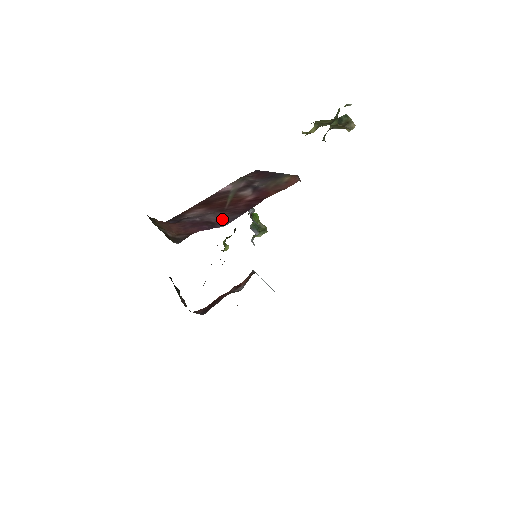
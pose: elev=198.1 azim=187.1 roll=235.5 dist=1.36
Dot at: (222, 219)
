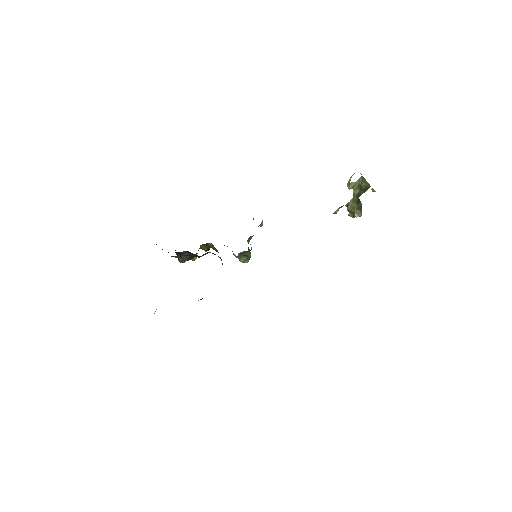
Dot at: occluded
